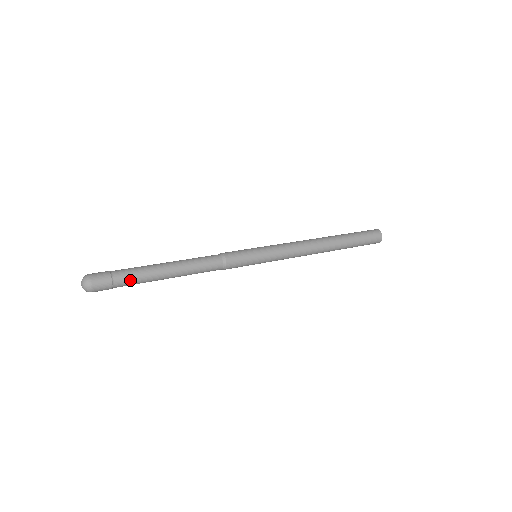
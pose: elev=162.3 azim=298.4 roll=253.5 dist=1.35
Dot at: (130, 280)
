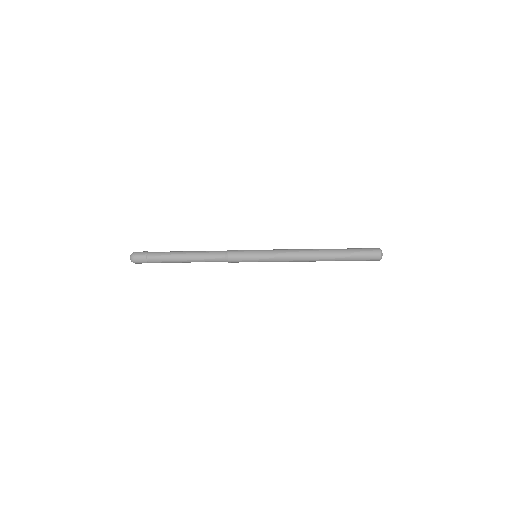
Dot at: (158, 258)
